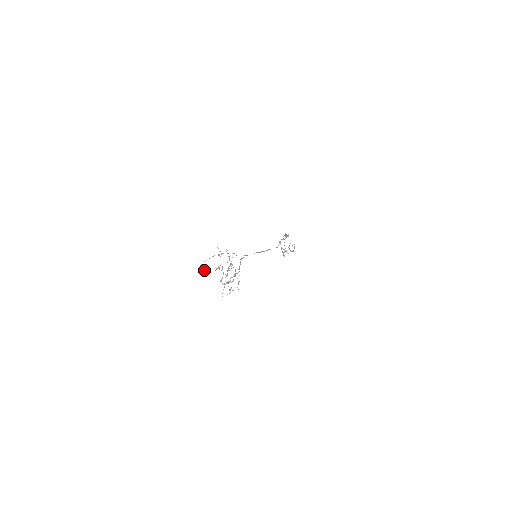
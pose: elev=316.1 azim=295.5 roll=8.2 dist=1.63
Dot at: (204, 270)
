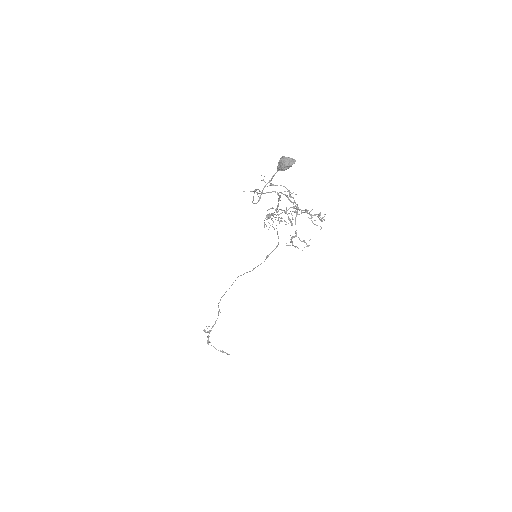
Dot at: (289, 159)
